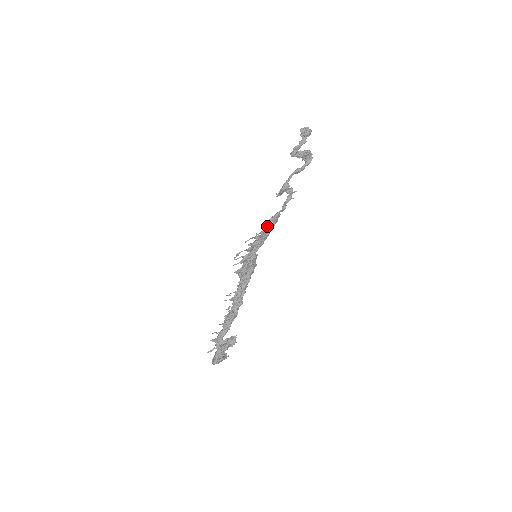
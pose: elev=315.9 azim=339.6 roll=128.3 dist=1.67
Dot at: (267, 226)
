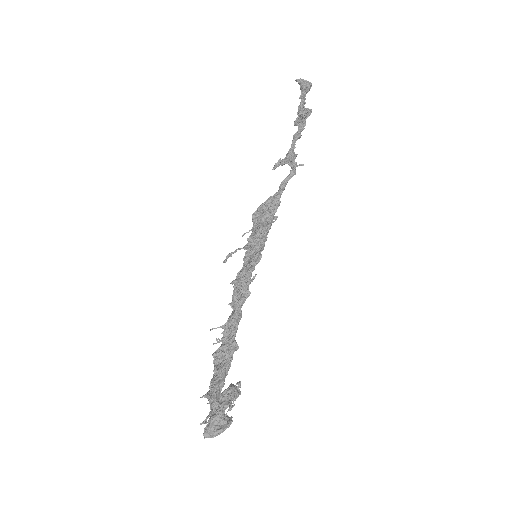
Dot at: (270, 211)
